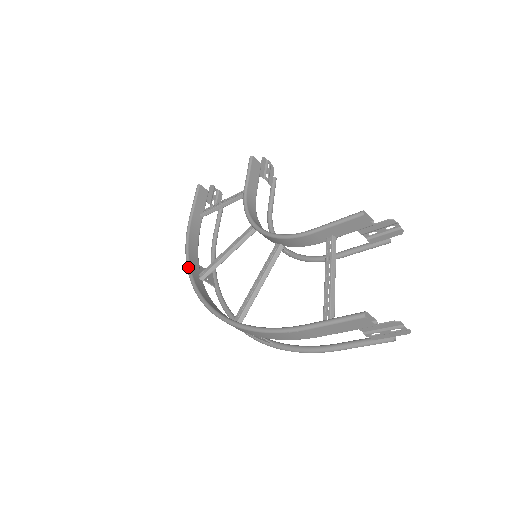
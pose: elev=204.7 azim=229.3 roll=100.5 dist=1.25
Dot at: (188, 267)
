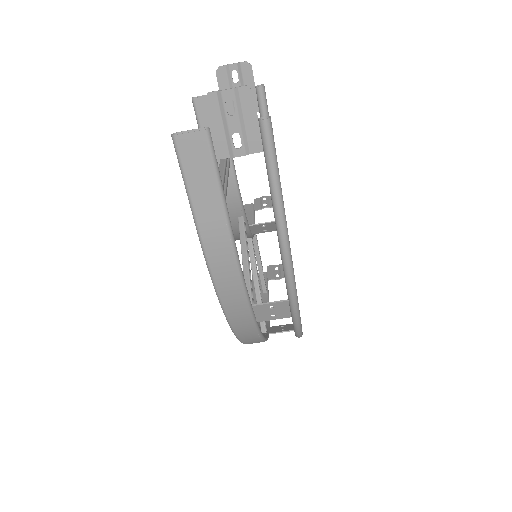
Dot at: occluded
